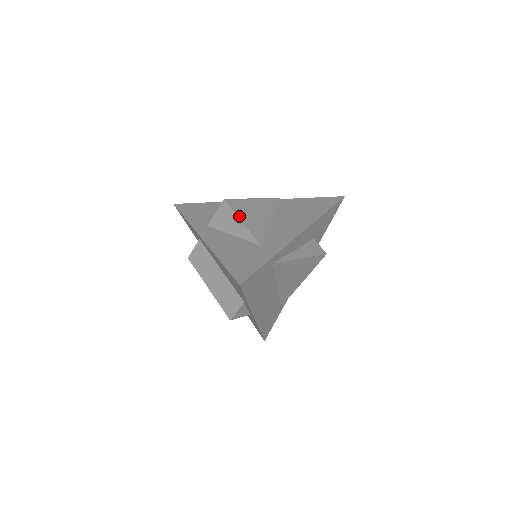
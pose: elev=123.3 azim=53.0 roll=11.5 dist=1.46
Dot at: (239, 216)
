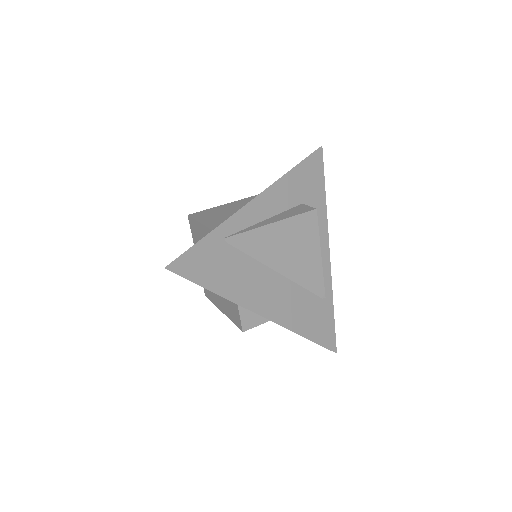
Dot at: (199, 220)
